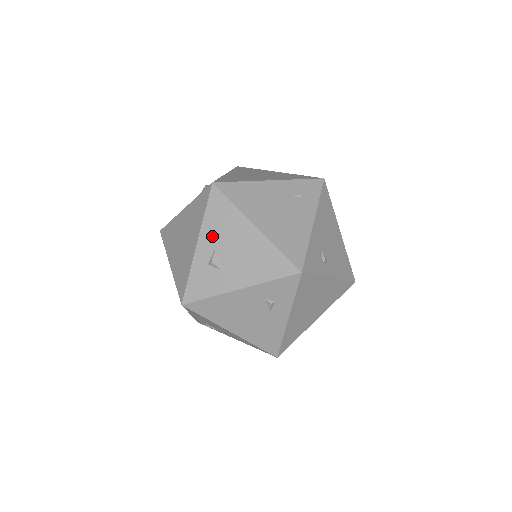
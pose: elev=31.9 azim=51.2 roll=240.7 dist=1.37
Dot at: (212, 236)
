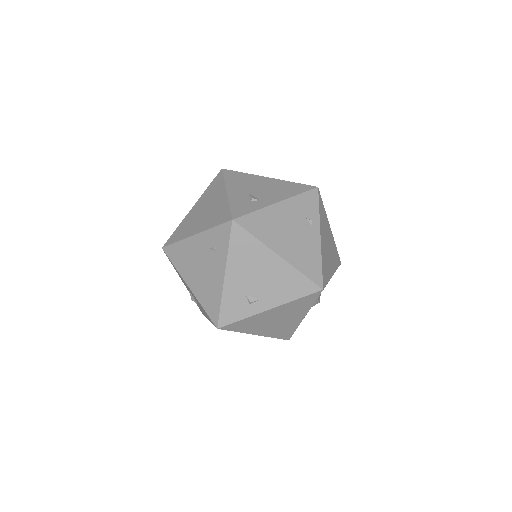
Dot at: (183, 282)
